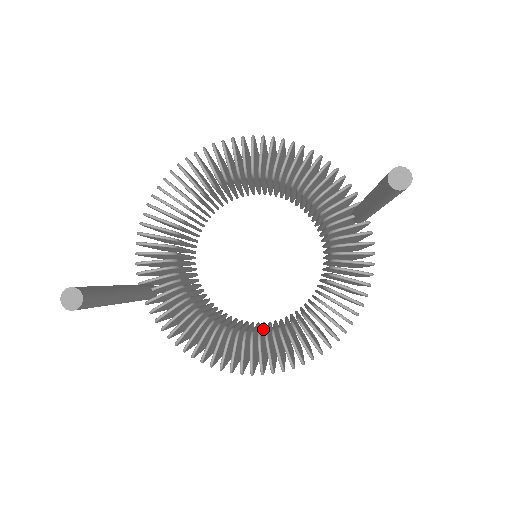
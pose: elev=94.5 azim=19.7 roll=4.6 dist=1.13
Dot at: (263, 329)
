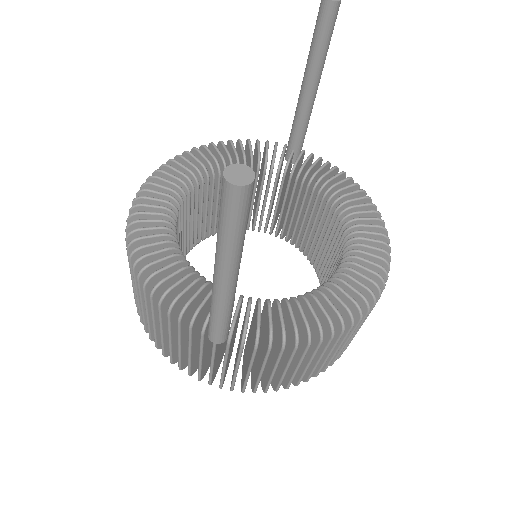
Dot at: occluded
